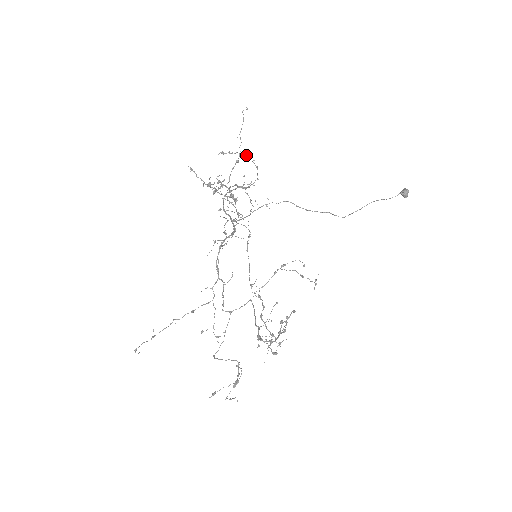
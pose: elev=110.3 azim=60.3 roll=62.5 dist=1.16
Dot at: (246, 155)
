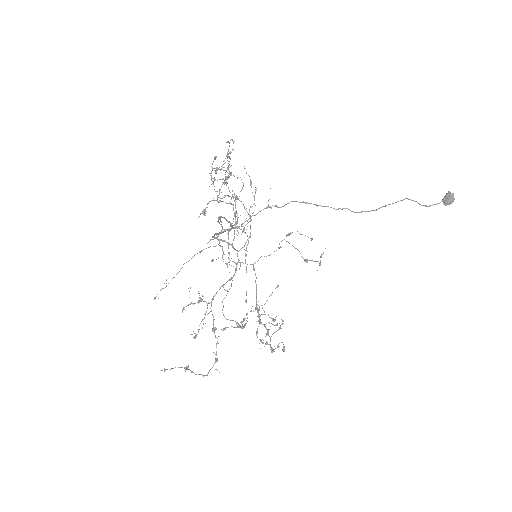
Dot at: (236, 199)
